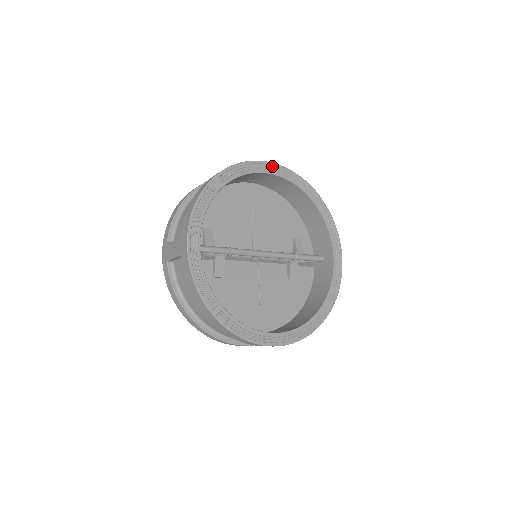
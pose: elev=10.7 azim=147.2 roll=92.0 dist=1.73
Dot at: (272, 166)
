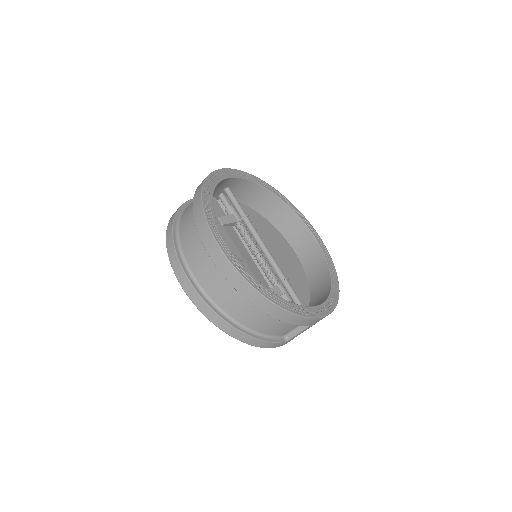
Dot at: (317, 235)
